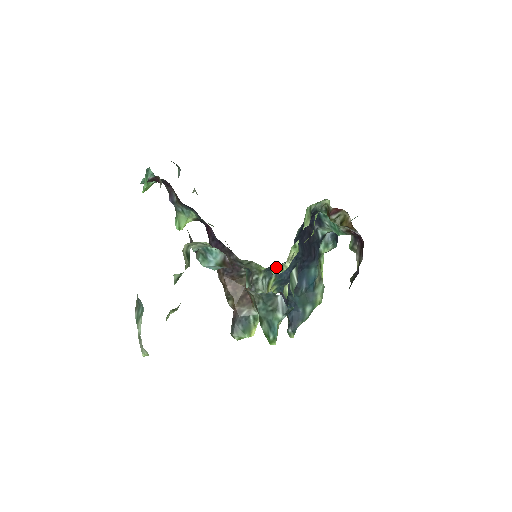
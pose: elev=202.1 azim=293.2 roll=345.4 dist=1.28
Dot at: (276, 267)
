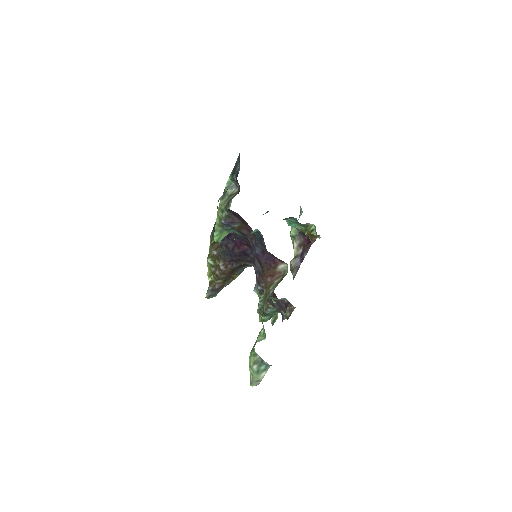
Dot at: occluded
